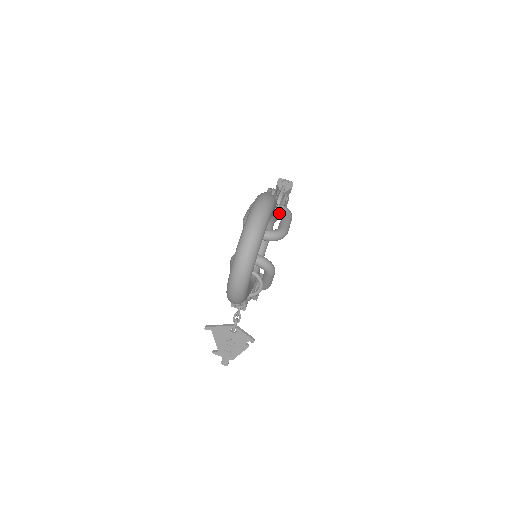
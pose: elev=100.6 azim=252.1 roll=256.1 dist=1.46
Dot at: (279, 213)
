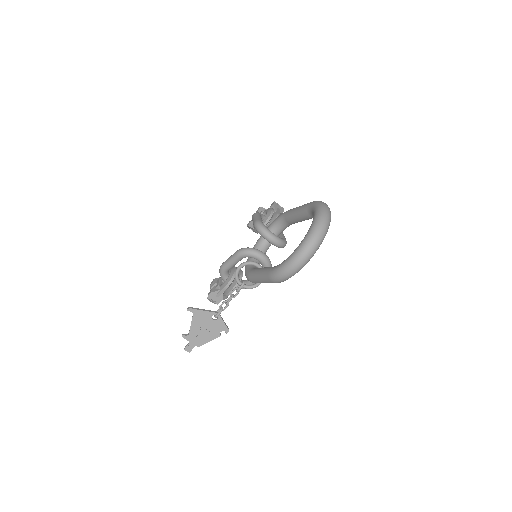
Dot at: occluded
